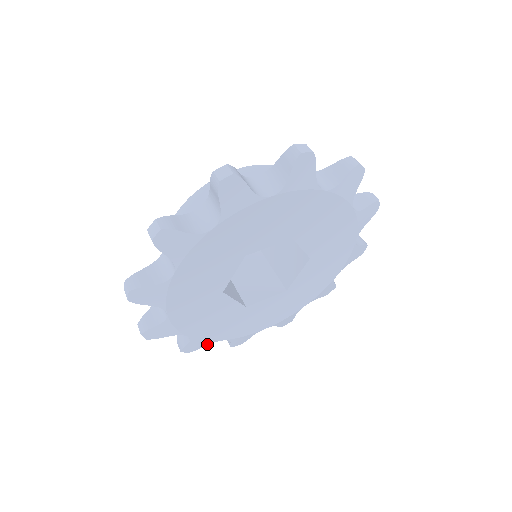
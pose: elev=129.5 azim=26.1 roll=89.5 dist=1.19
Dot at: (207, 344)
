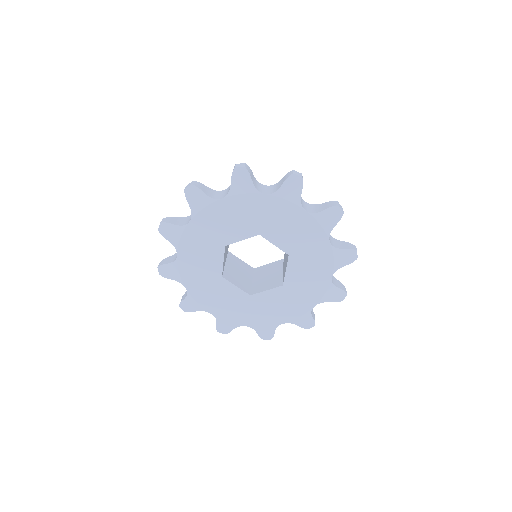
Dot at: (176, 279)
